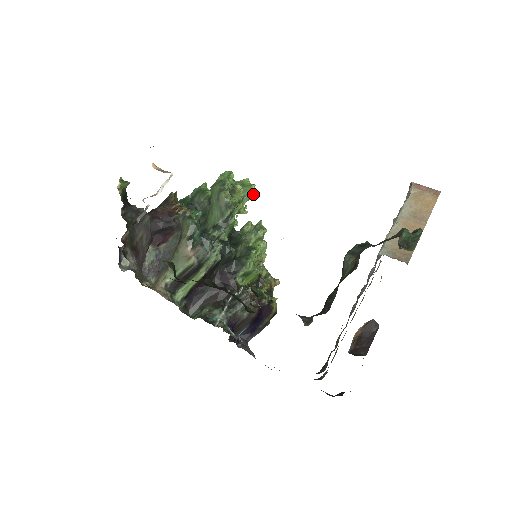
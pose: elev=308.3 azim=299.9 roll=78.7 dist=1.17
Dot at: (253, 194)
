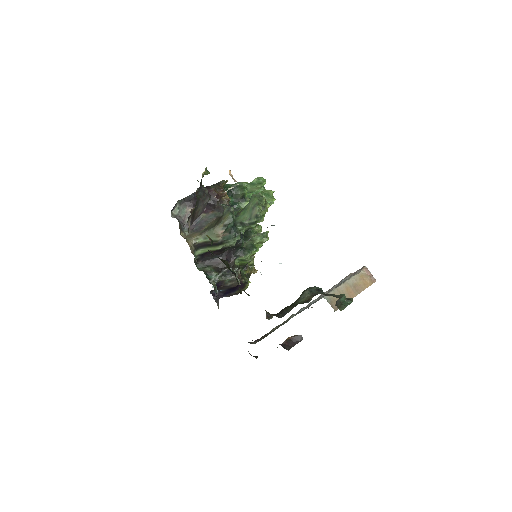
Dot at: occluded
